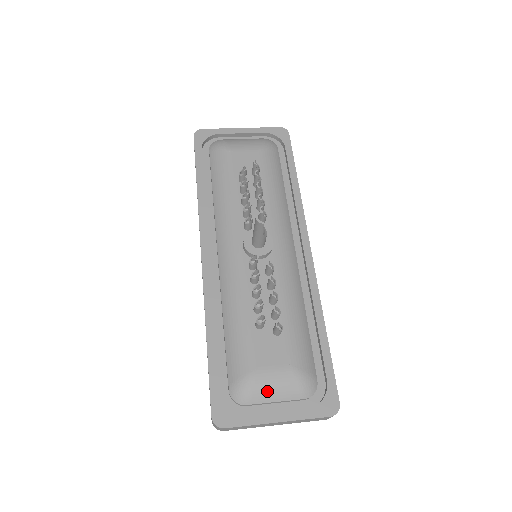
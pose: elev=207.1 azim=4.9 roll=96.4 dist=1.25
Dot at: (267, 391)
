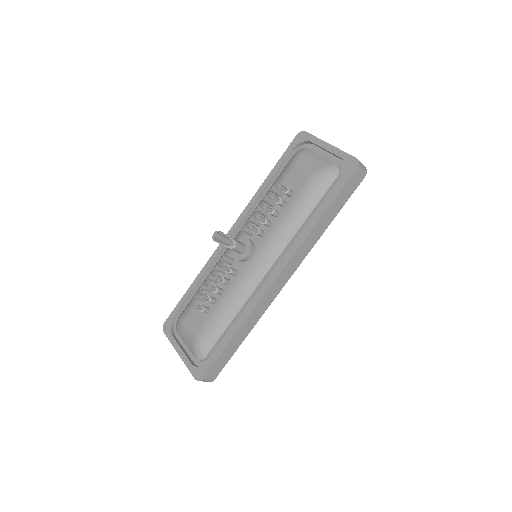
Dot at: (183, 335)
